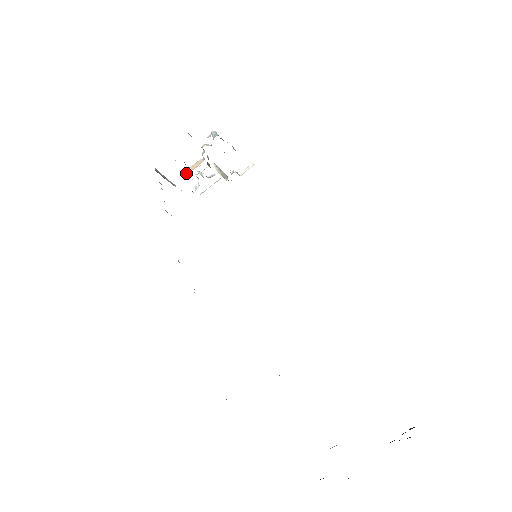
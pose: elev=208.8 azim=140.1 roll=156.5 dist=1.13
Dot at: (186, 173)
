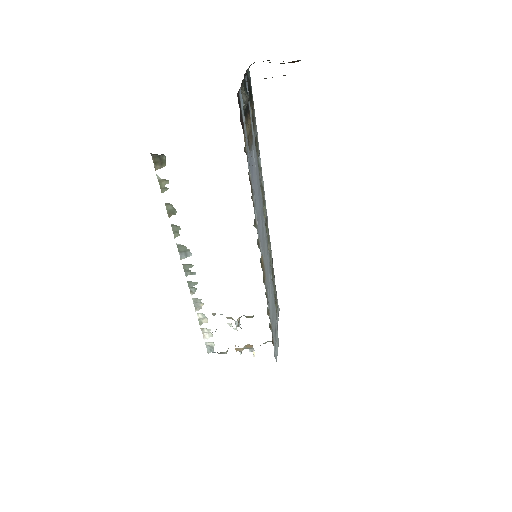
Dot at: (235, 346)
